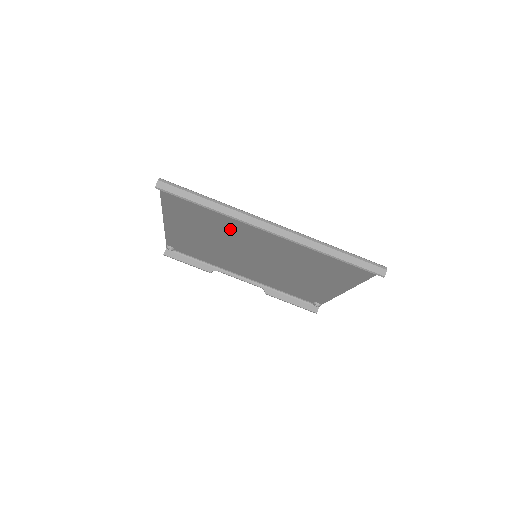
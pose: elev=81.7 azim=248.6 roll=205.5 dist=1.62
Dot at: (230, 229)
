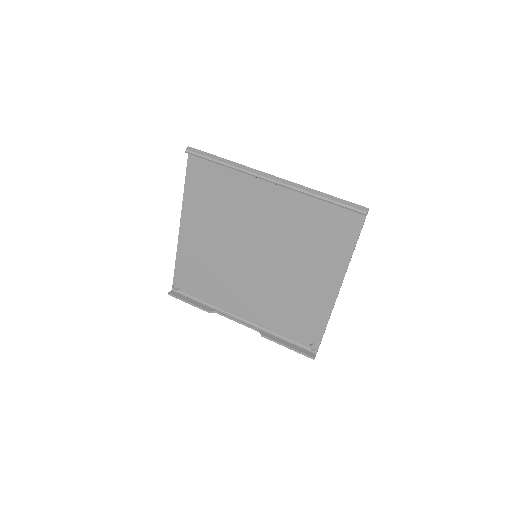
Dot at: (237, 208)
